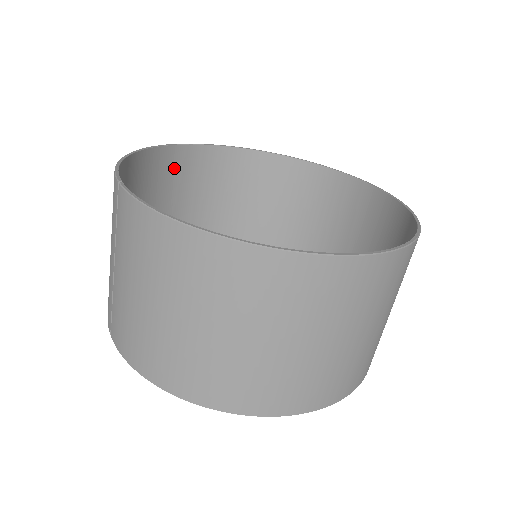
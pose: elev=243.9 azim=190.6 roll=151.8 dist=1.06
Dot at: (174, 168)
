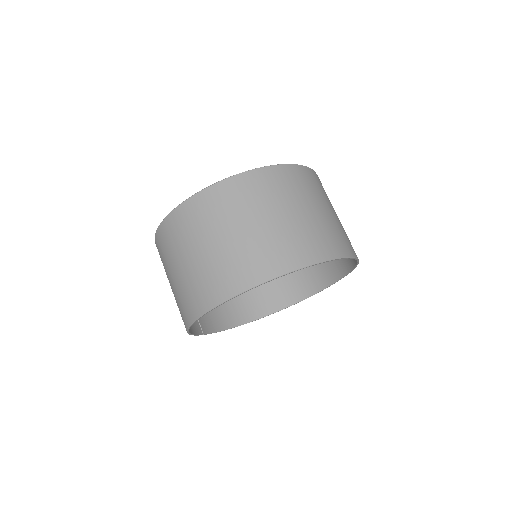
Dot at: occluded
